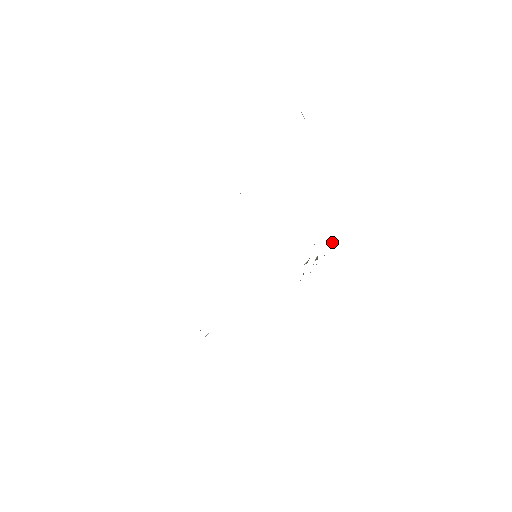
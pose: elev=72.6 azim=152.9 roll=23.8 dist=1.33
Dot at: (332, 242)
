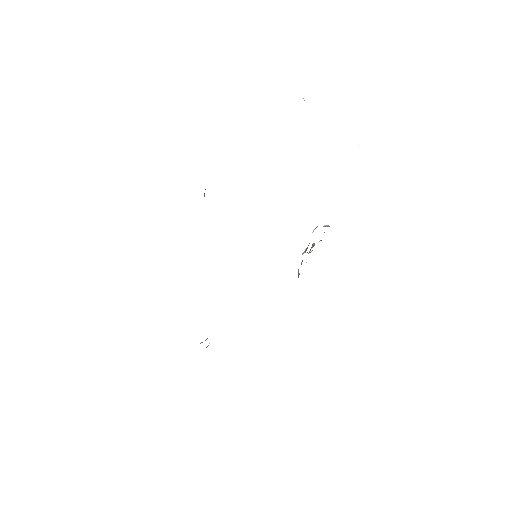
Dot at: (329, 226)
